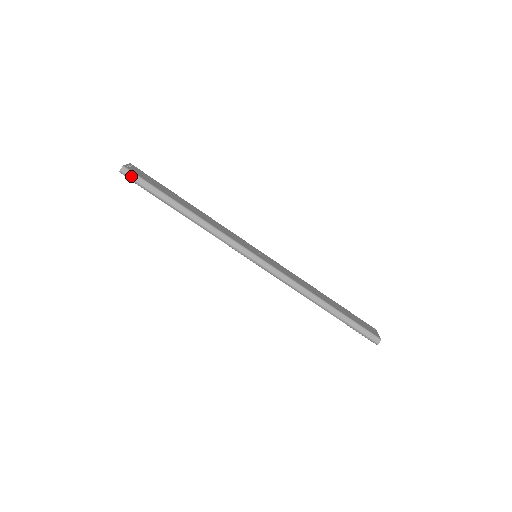
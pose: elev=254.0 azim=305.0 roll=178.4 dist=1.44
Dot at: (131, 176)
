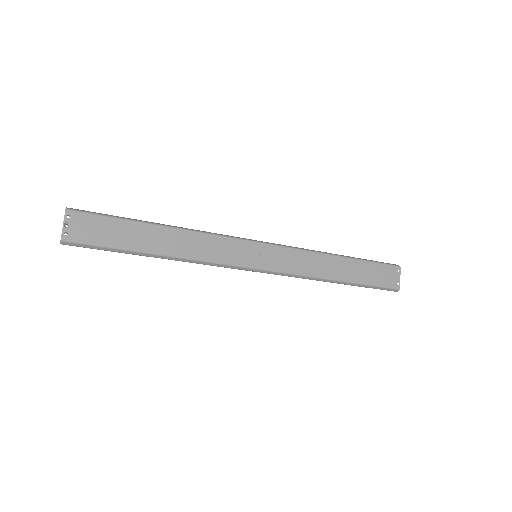
Dot at: (77, 246)
